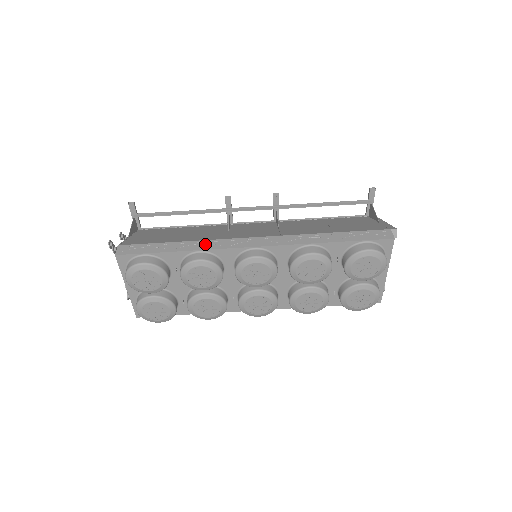
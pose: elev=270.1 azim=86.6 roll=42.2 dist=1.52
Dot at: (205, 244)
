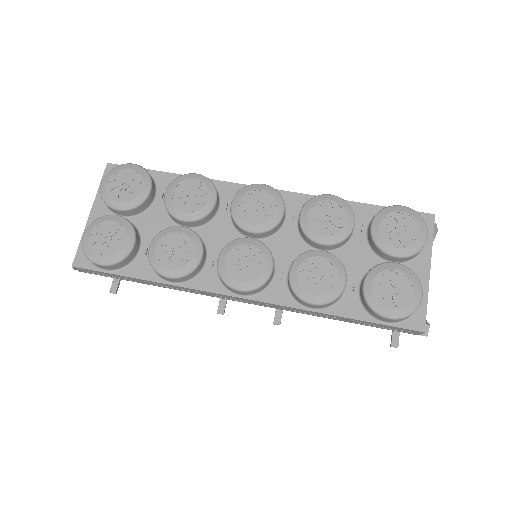
Dot at: occluded
